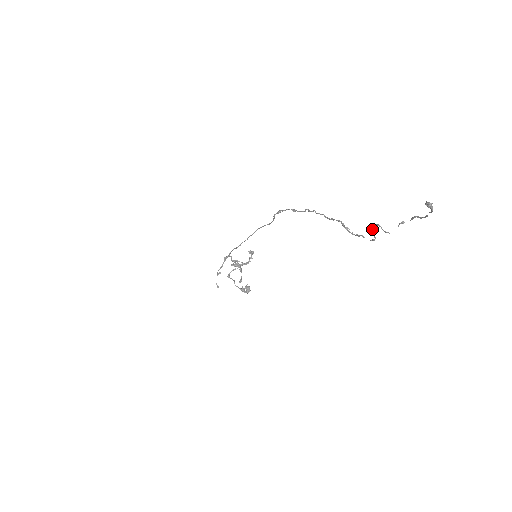
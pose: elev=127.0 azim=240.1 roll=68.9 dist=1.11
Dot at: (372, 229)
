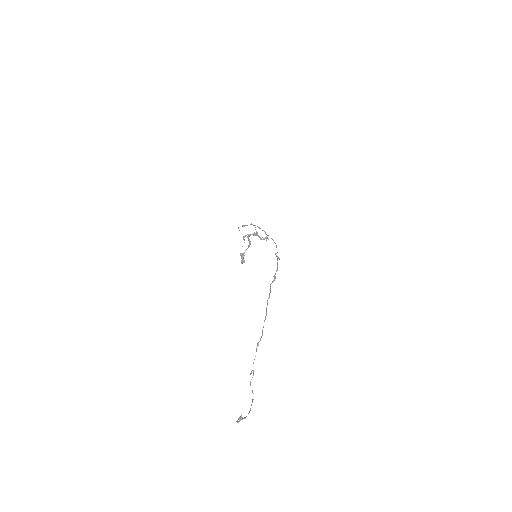
Dot at: occluded
